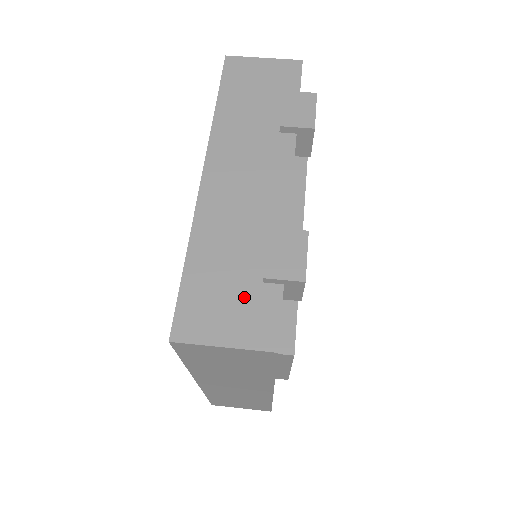
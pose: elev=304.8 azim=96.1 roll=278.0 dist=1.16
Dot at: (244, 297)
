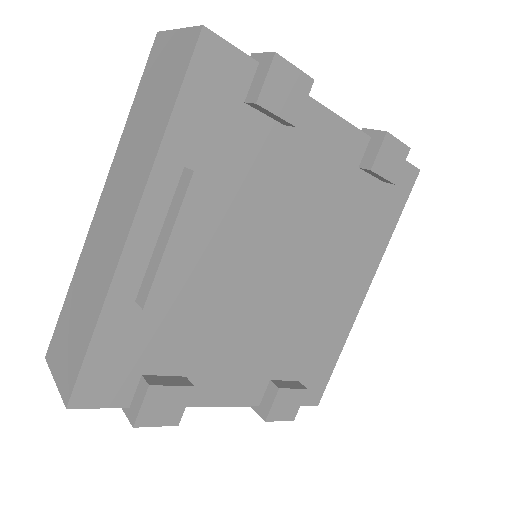
Dot at: occluded
